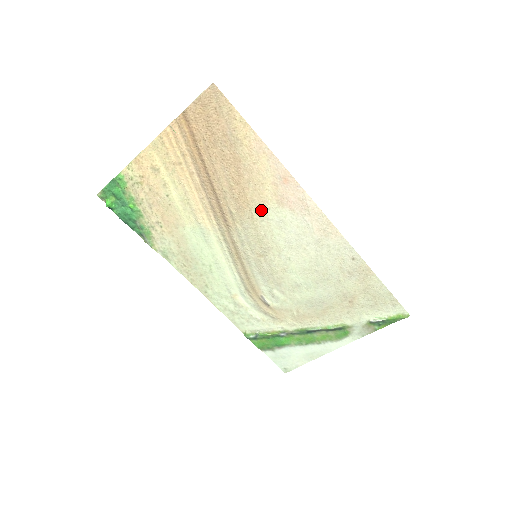
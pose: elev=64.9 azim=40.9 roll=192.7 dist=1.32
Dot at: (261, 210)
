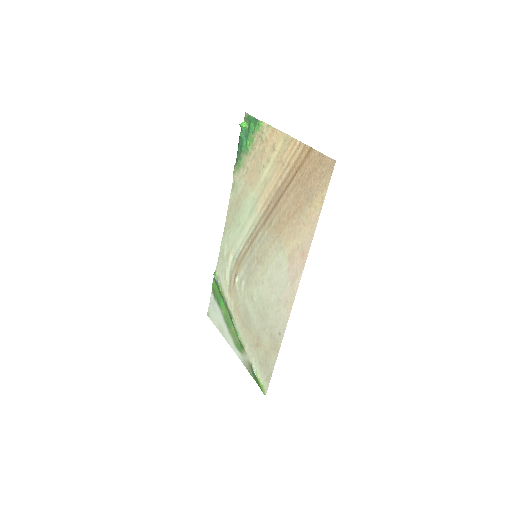
Dot at: (281, 245)
